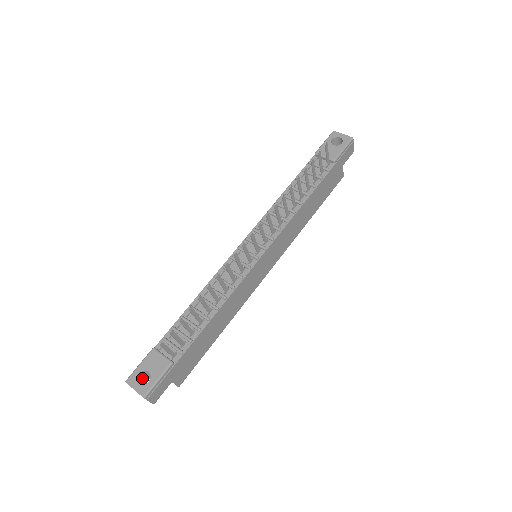
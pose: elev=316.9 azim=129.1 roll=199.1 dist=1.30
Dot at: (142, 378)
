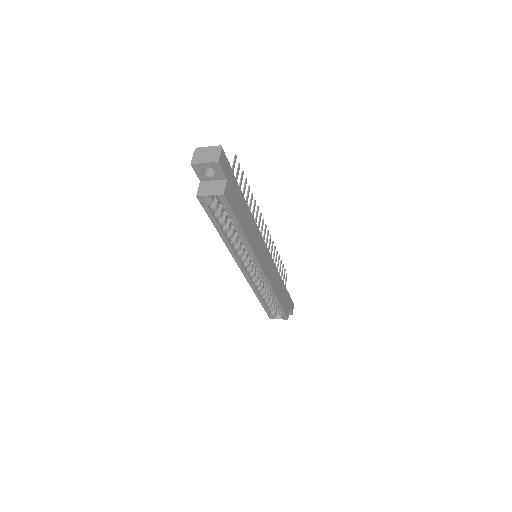
Dot at: occluded
